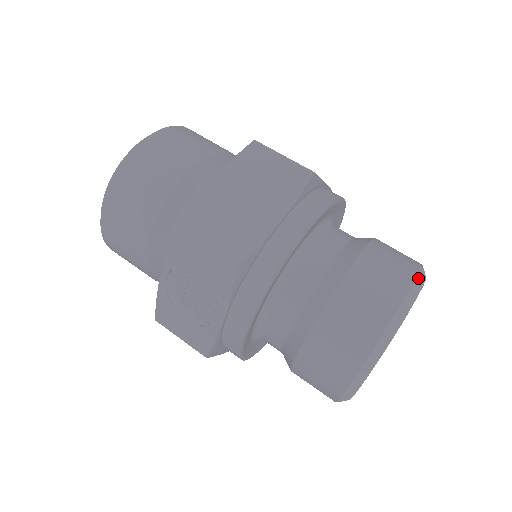
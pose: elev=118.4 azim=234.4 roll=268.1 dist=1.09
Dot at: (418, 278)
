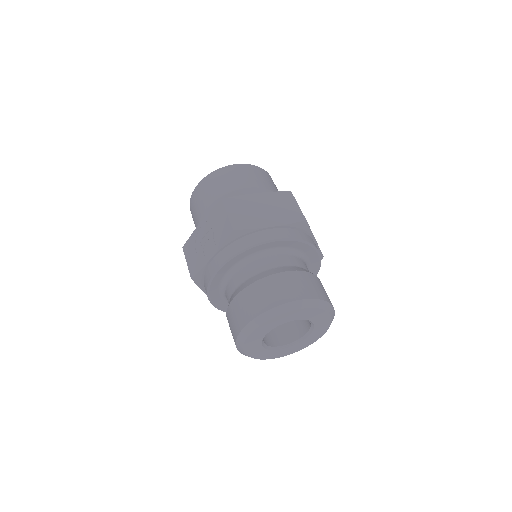
Dot at: (320, 301)
